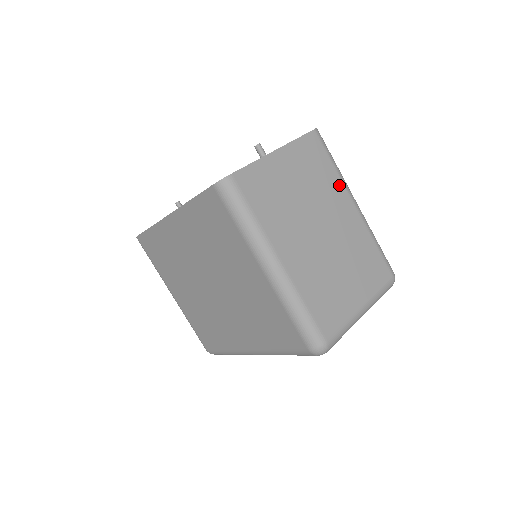
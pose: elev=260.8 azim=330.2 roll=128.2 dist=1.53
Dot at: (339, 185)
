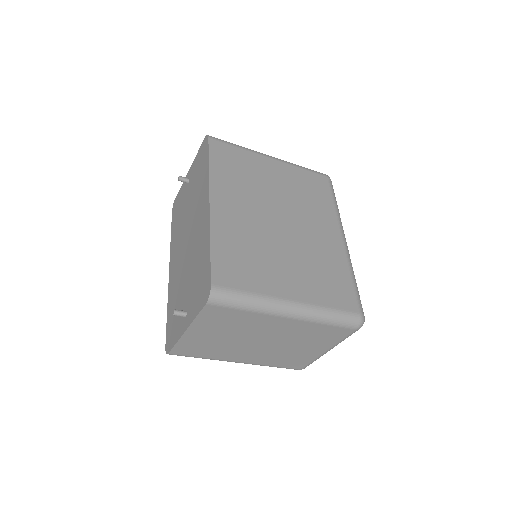
Dot at: (261, 317)
